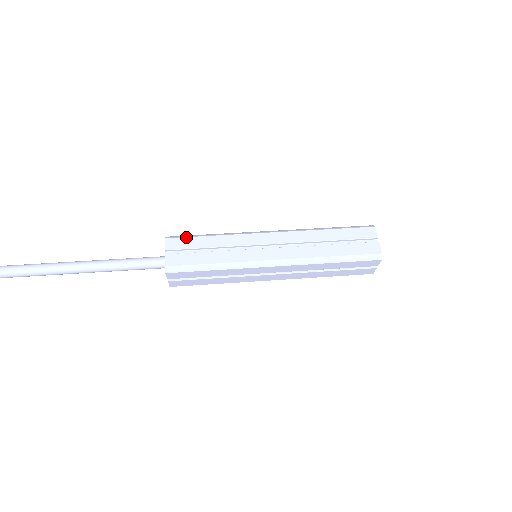
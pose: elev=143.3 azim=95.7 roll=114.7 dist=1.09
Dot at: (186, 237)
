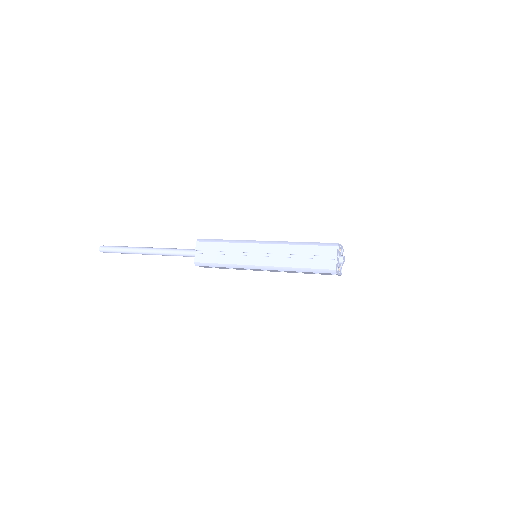
Dot at: occluded
